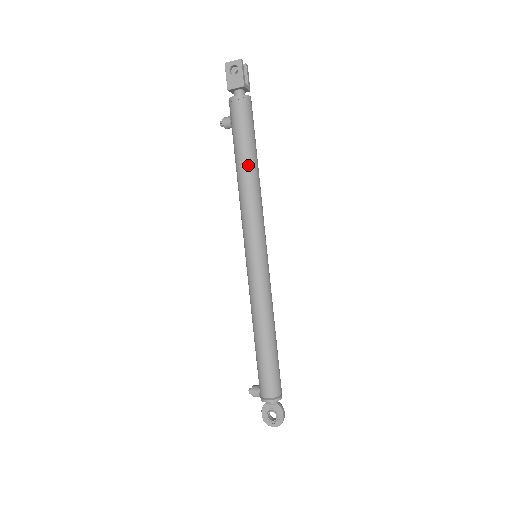
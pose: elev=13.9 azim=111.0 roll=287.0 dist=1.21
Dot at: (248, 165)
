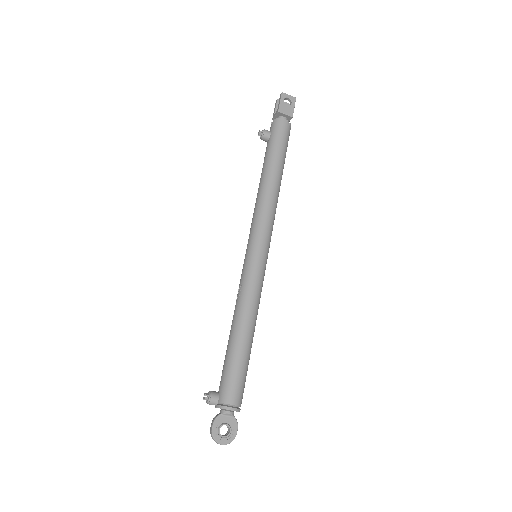
Dot at: (279, 175)
